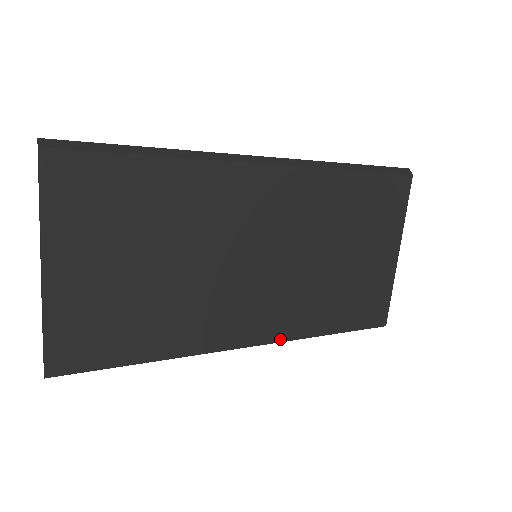
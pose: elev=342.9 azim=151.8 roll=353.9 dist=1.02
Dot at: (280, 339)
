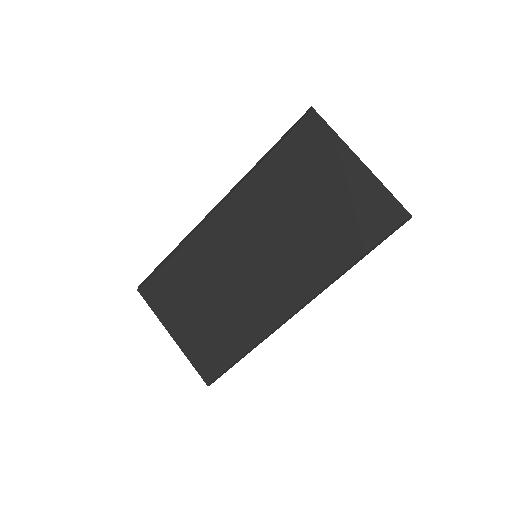
Dot at: (316, 291)
